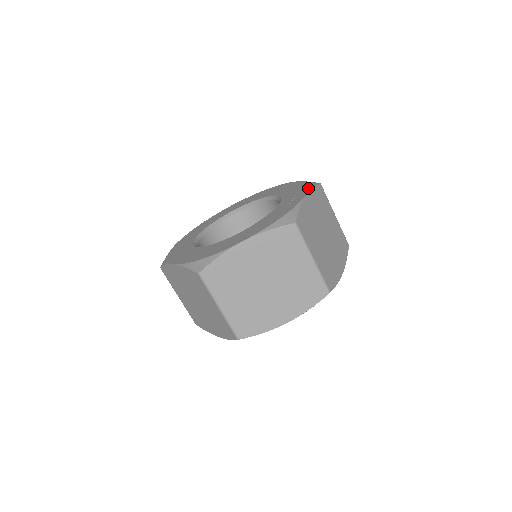
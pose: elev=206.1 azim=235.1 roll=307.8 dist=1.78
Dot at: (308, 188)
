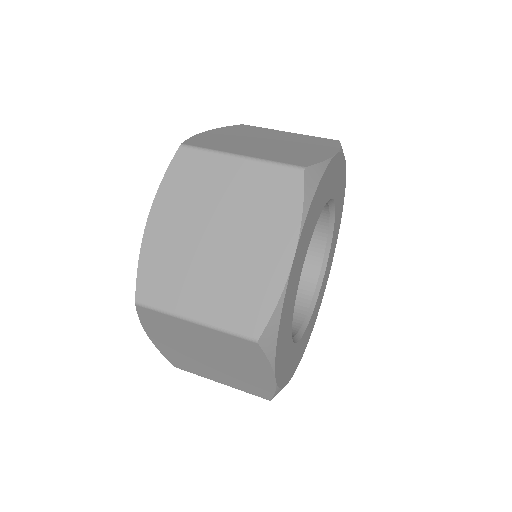
Dot at: occluded
